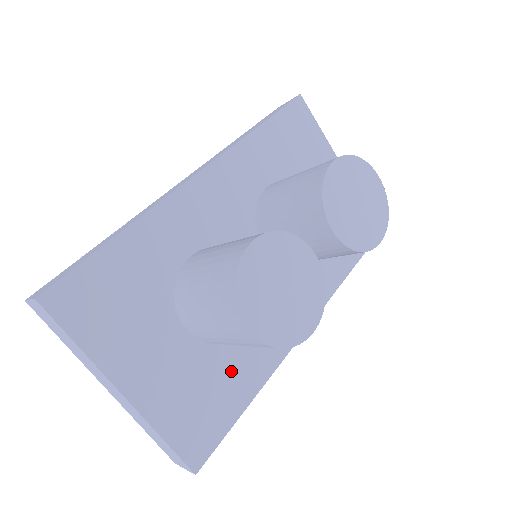
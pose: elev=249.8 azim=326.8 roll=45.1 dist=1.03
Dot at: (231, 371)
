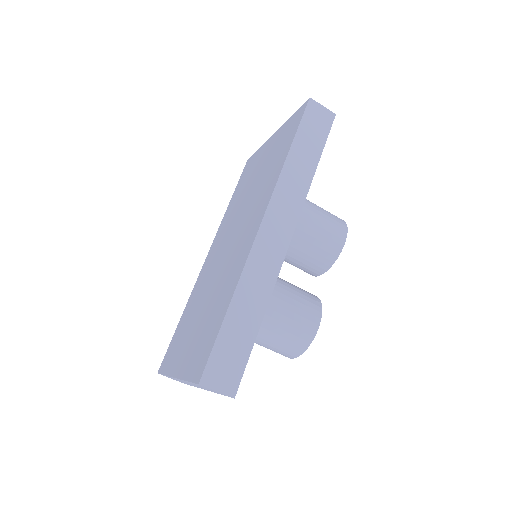
Dot at: occluded
